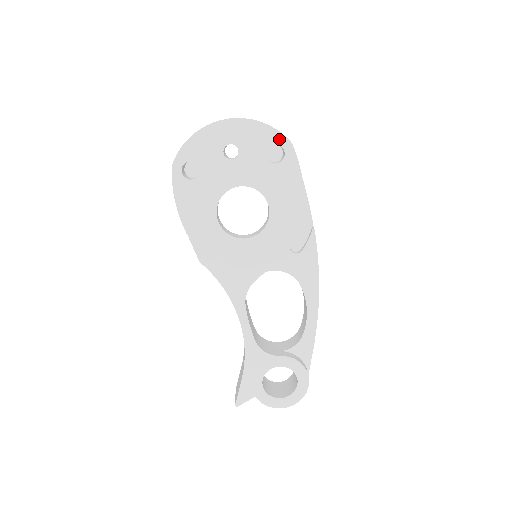
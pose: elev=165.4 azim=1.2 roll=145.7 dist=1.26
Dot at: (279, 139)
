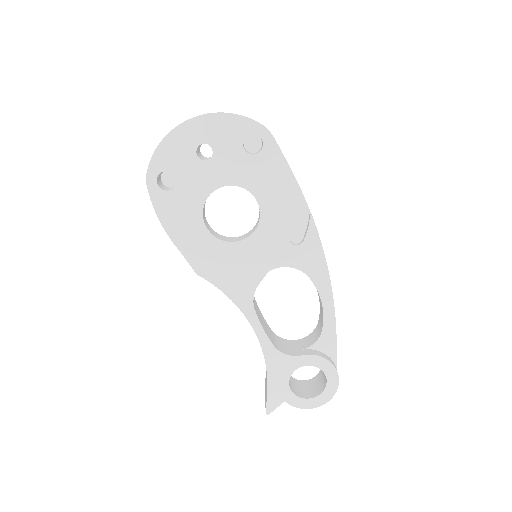
Dot at: (253, 127)
